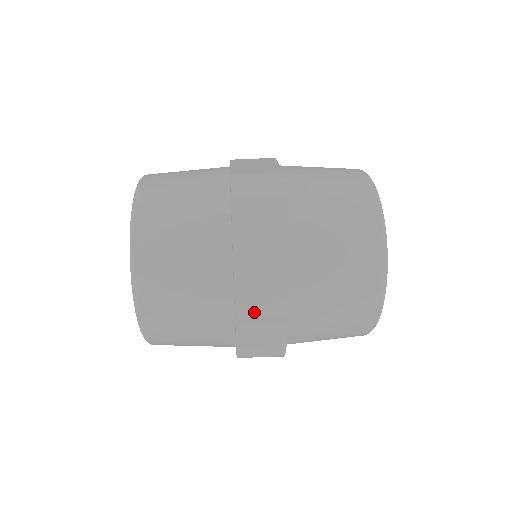
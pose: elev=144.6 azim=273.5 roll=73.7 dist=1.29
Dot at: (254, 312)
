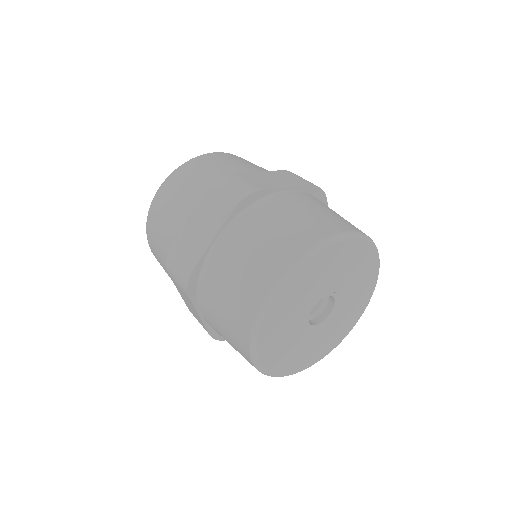
Dot at: (173, 276)
